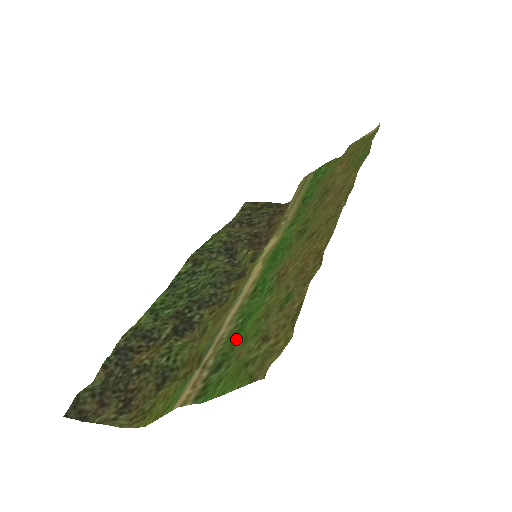
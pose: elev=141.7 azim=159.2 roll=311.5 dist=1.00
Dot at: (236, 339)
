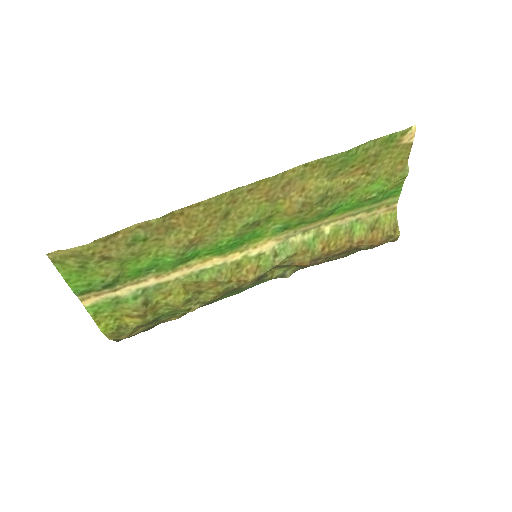
Dot at: (129, 274)
